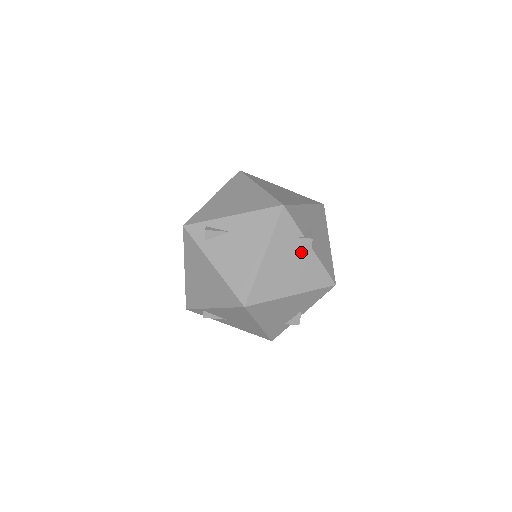
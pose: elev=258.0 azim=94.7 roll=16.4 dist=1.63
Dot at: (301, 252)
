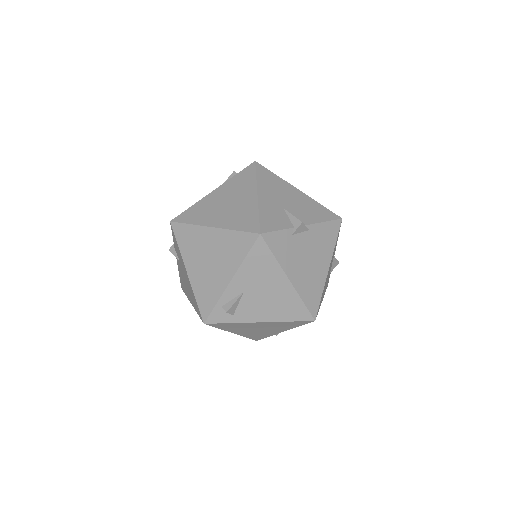
Dot at: (304, 239)
